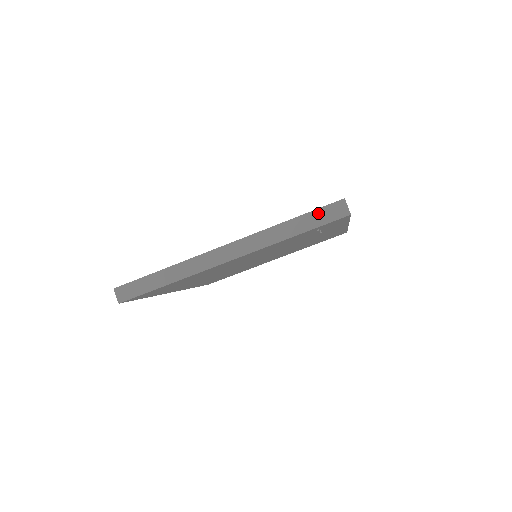
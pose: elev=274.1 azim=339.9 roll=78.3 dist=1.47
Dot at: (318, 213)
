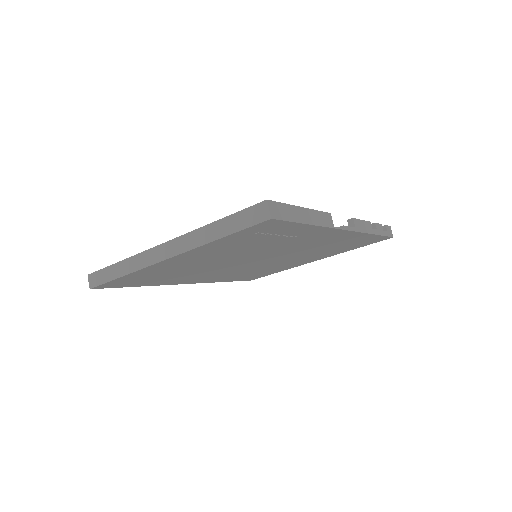
Dot at: (241, 215)
